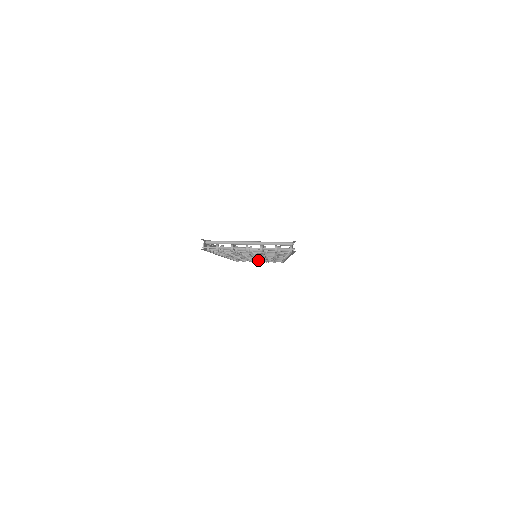
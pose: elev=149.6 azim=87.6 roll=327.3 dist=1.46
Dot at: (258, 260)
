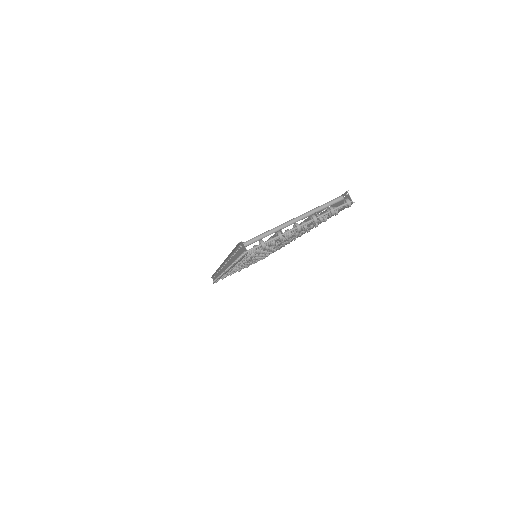
Dot at: occluded
